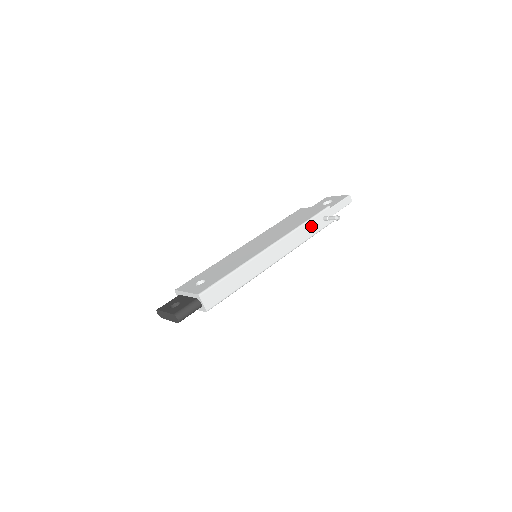
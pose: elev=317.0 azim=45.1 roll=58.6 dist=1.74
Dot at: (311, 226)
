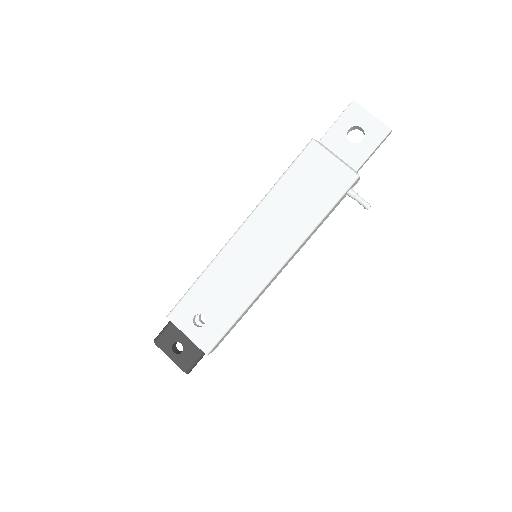
Dot at: occluded
